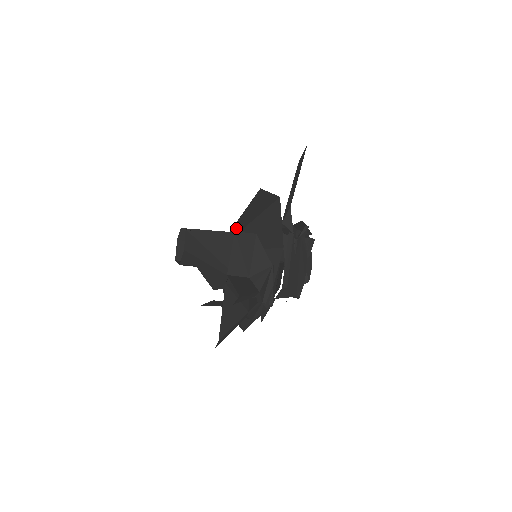
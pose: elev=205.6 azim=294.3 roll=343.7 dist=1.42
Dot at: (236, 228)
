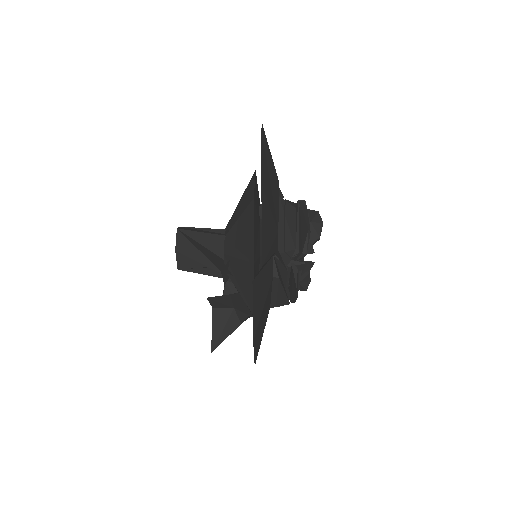
Dot at: (229, 240)
